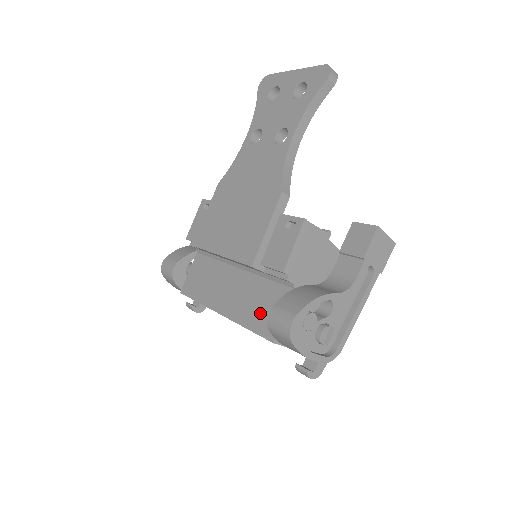
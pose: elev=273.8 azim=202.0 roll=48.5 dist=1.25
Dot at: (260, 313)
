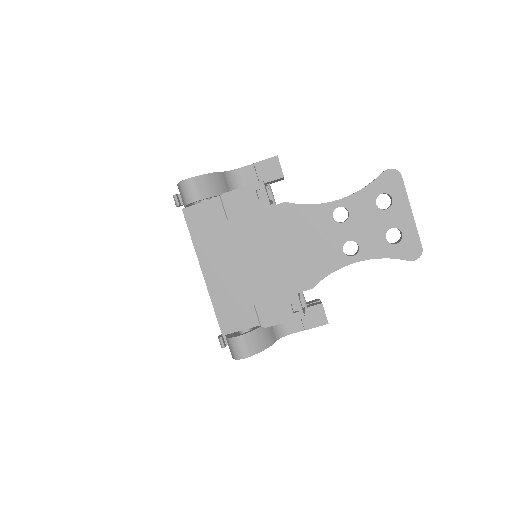
Dot at: (229, 310)
